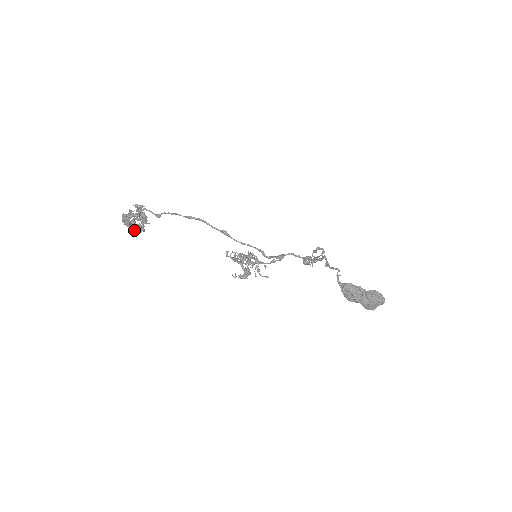
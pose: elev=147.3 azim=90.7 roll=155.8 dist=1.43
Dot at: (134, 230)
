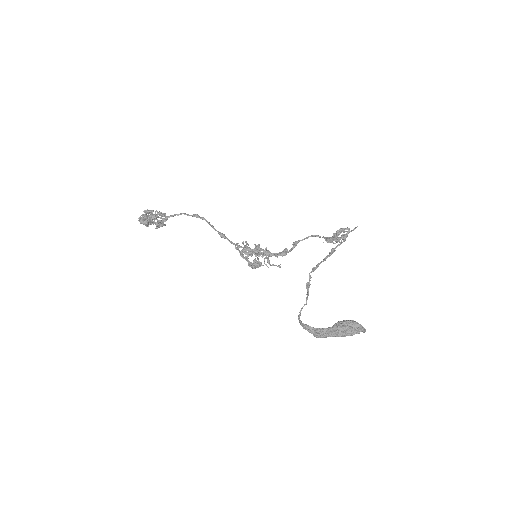
Dot at: occluded
